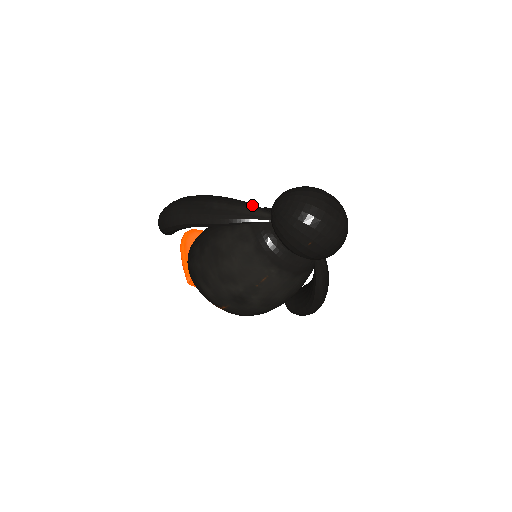
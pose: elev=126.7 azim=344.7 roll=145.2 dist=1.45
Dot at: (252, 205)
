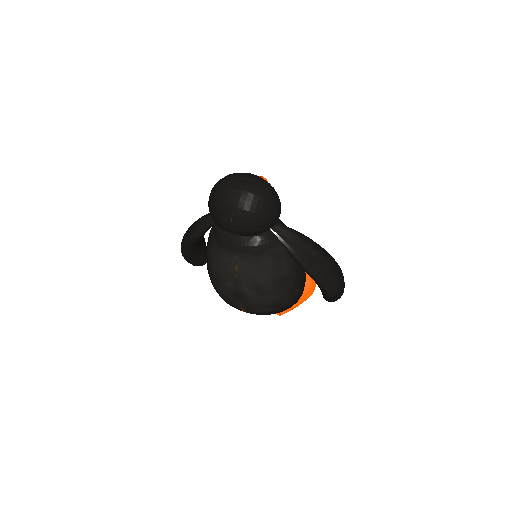
Dot at: occluded
